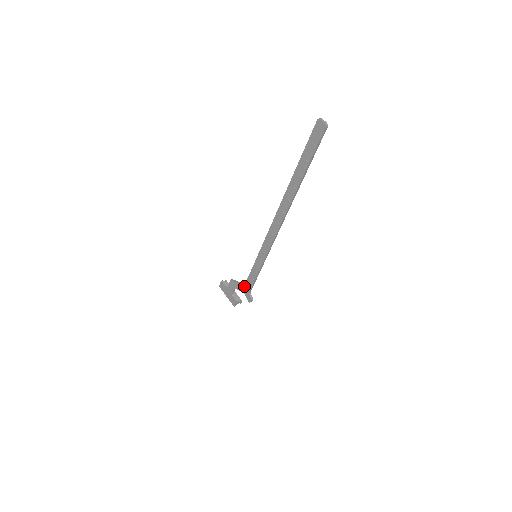
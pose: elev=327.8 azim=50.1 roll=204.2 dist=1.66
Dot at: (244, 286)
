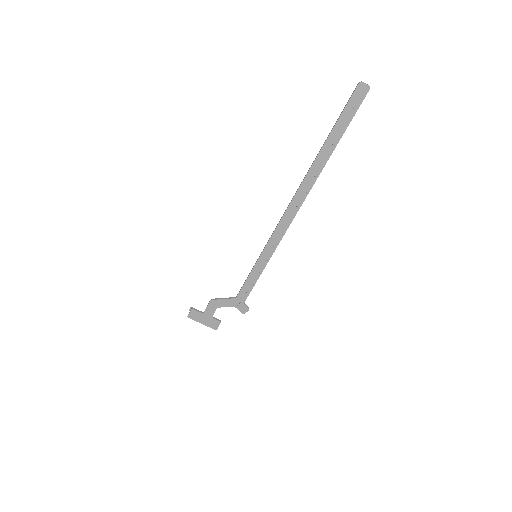
Dot at: (236, 298)
